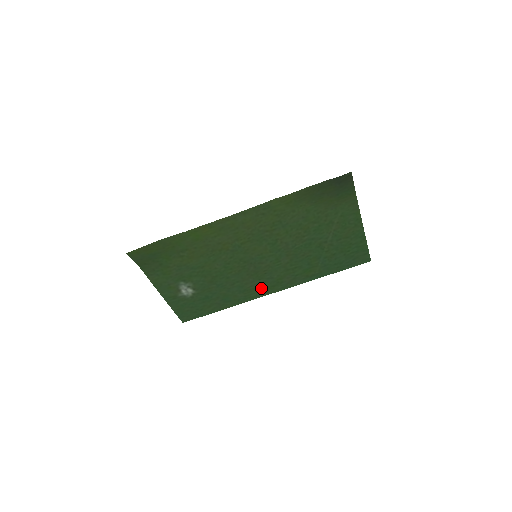
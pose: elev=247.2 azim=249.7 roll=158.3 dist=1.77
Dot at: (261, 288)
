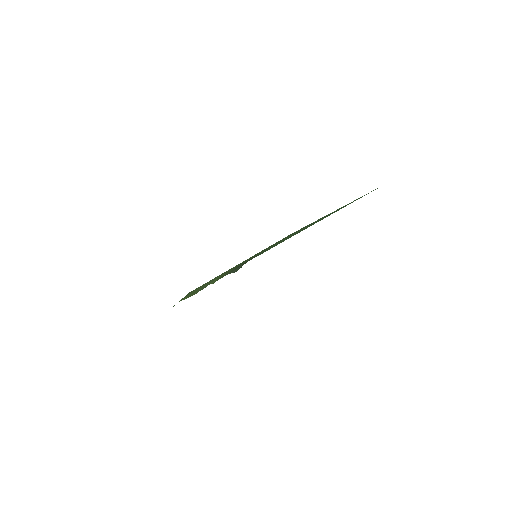
Dot at: (293, 235)
